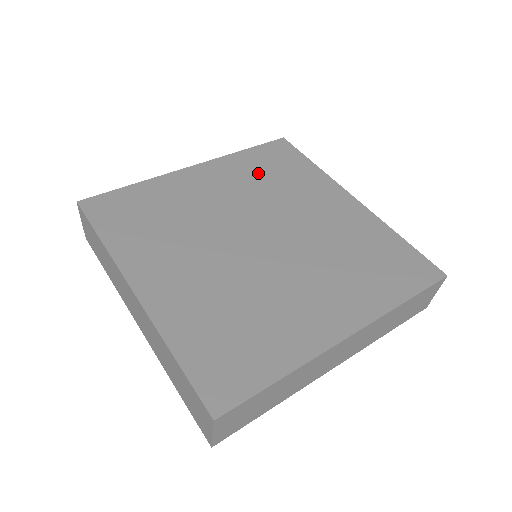
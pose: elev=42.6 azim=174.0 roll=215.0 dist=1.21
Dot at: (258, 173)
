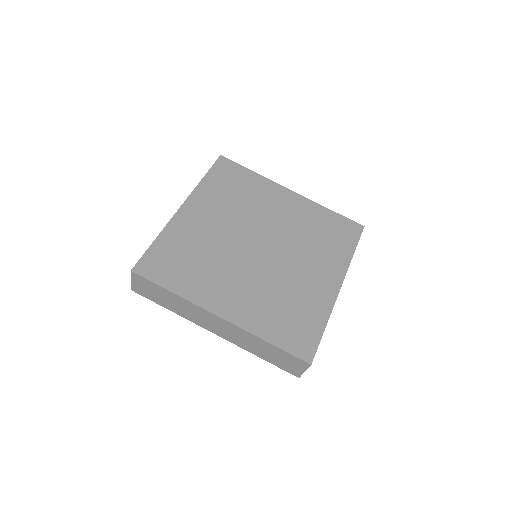
Dot at: (315, 225)
